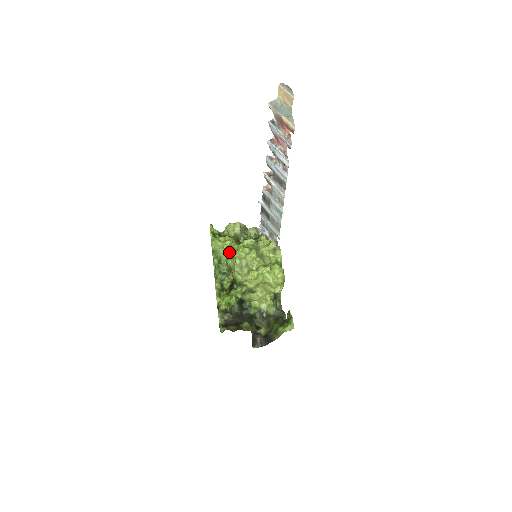
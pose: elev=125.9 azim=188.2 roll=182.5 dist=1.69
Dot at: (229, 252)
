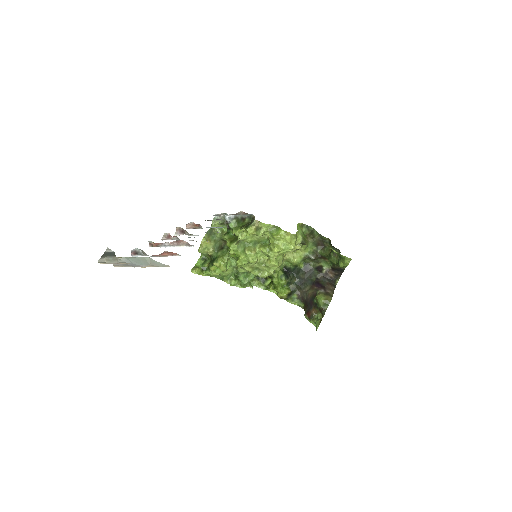
Dot at: (231, 266)
